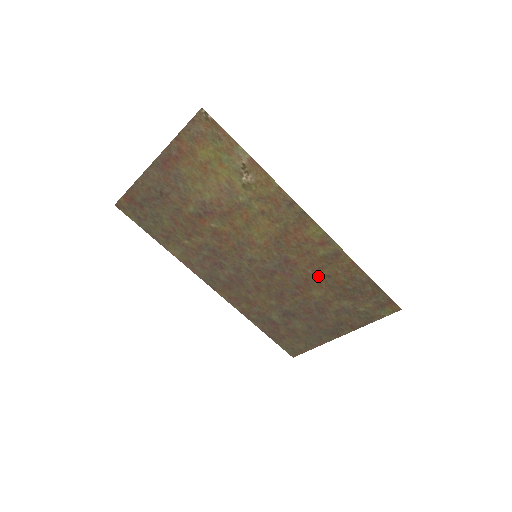
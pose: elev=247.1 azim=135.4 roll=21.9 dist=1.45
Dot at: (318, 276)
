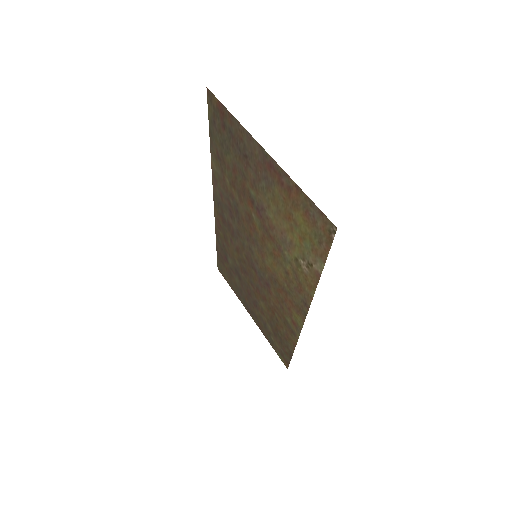
Dot at: (273, 310)
